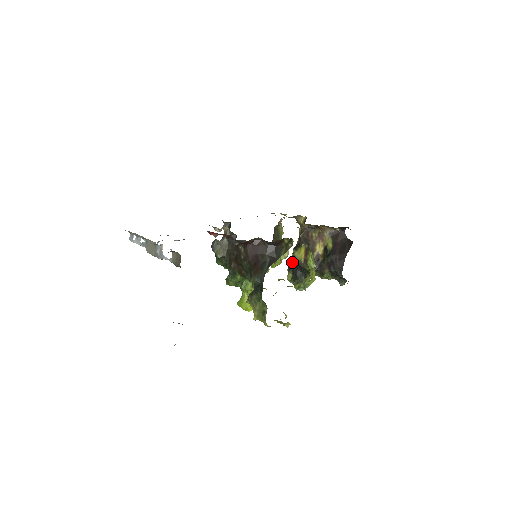
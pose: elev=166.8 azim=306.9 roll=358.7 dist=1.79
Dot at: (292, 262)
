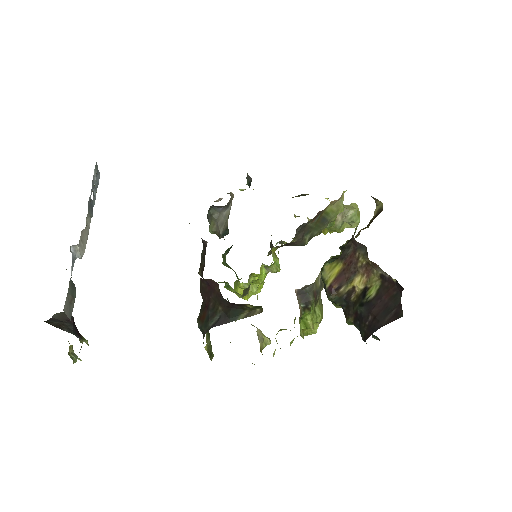
Dot at: occluded
